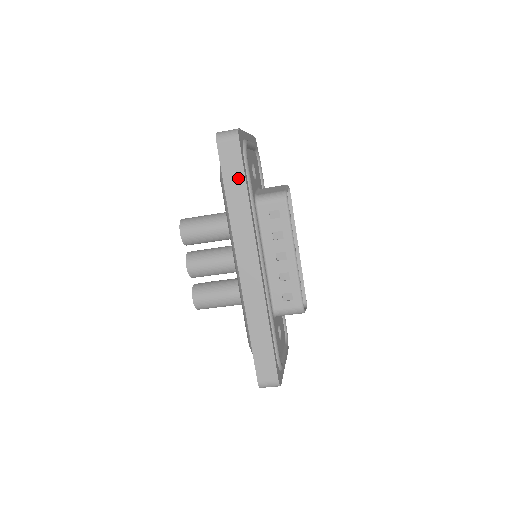
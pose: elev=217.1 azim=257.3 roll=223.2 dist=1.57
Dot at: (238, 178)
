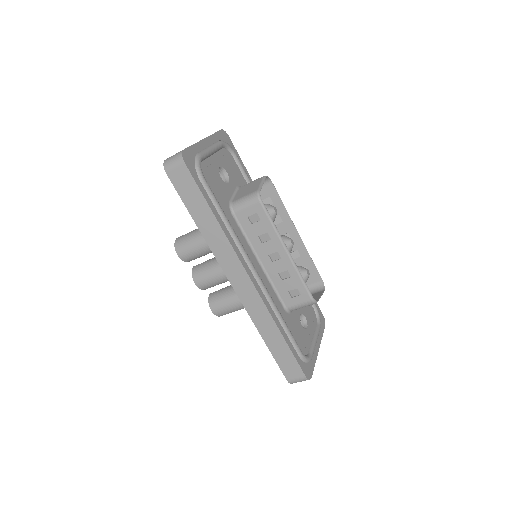
Dot at: (199, 202)
